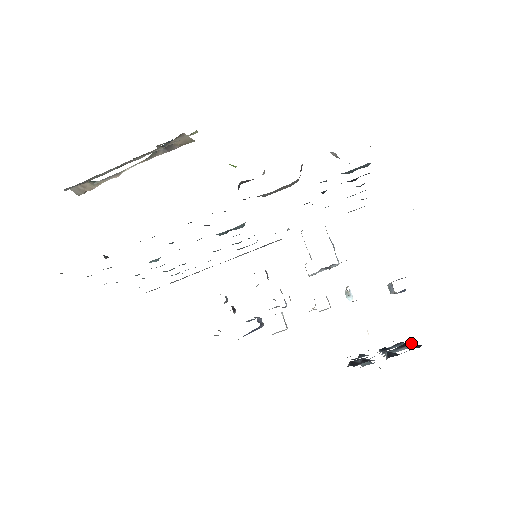
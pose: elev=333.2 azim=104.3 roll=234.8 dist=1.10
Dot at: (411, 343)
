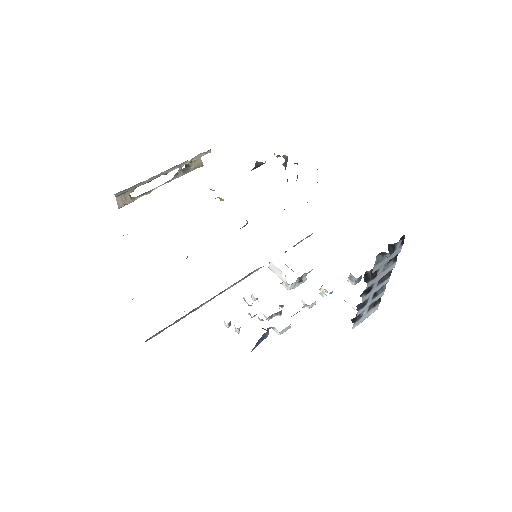
Dot at: occluded
